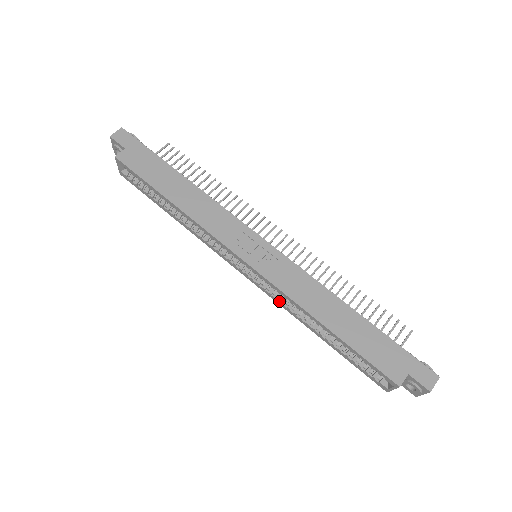
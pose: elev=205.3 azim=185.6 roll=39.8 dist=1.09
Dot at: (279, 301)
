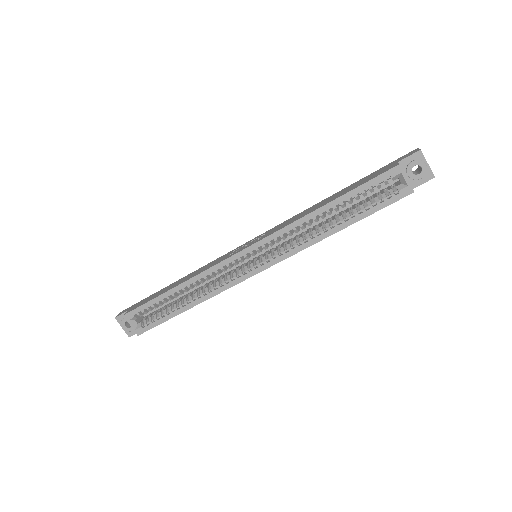
Dot at: (293, 249)
